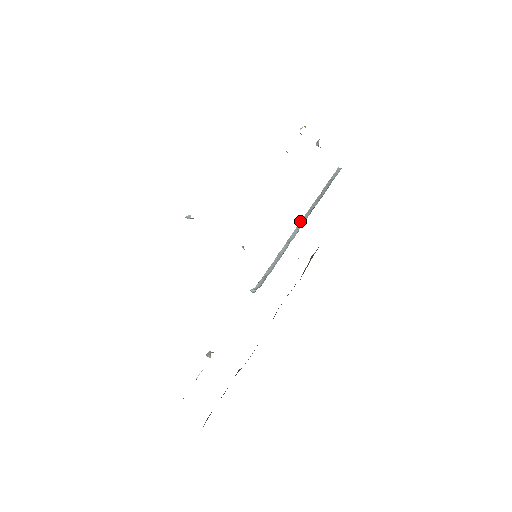
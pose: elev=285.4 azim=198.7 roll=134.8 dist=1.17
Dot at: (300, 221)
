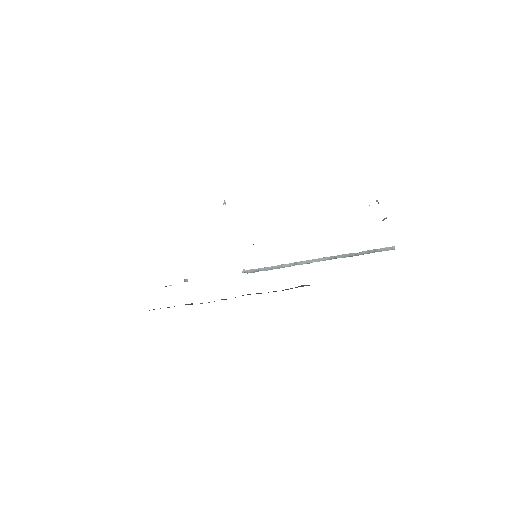
Dot at: occluded
